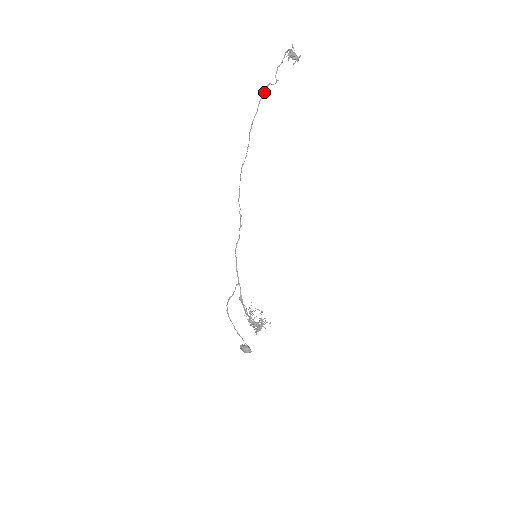
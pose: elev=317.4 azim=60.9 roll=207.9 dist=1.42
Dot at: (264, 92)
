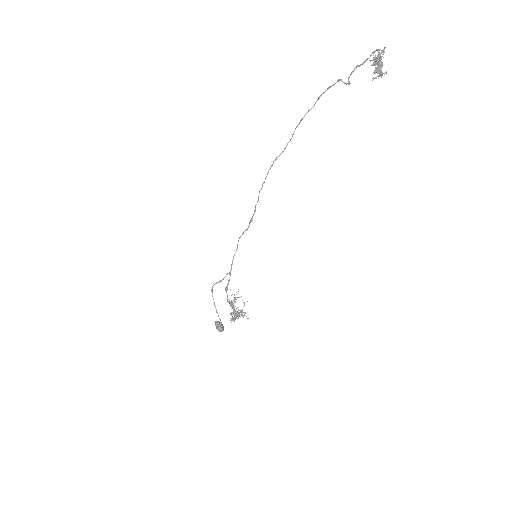
Dot at: (331, 86)
